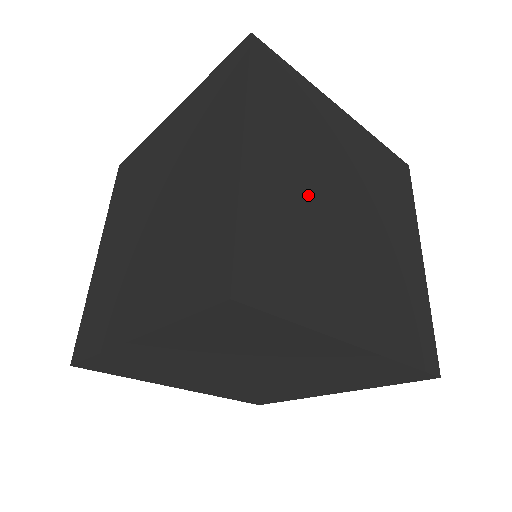
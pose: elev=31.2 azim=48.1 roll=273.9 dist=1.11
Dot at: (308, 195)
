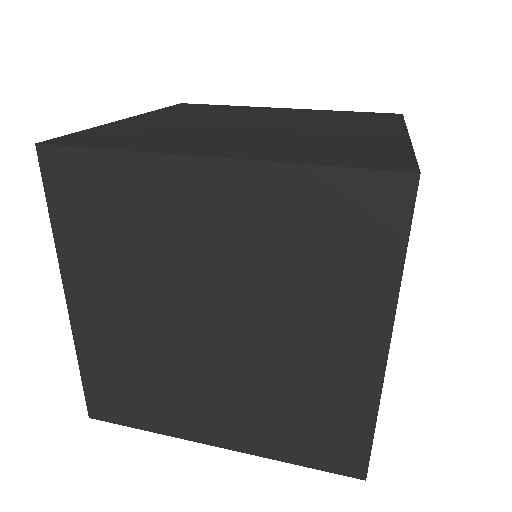
Dot at: (148, 327)
